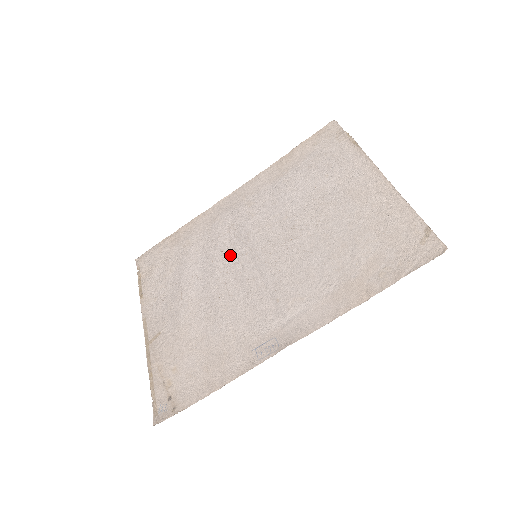
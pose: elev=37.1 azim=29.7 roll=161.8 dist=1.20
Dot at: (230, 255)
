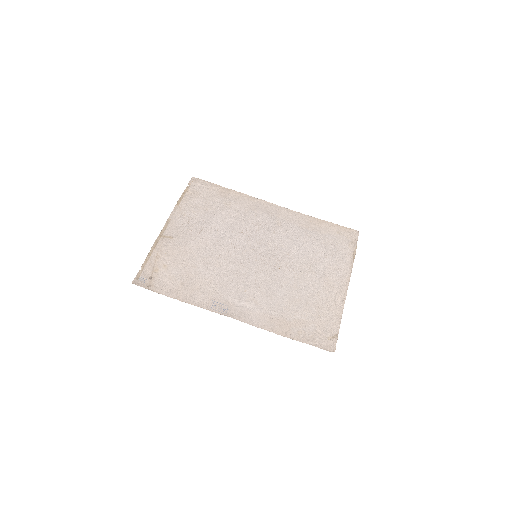
Dot at: (244, 239)
